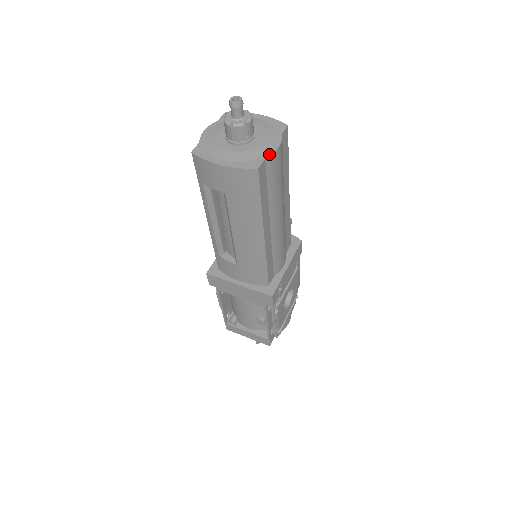
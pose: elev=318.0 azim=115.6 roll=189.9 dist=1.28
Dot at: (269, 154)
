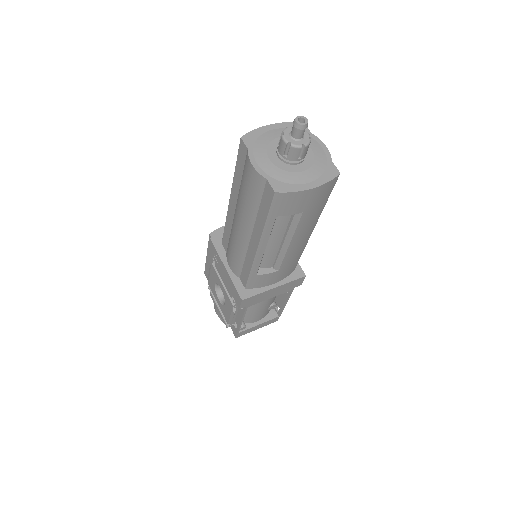
Dot at: (329, 156)
